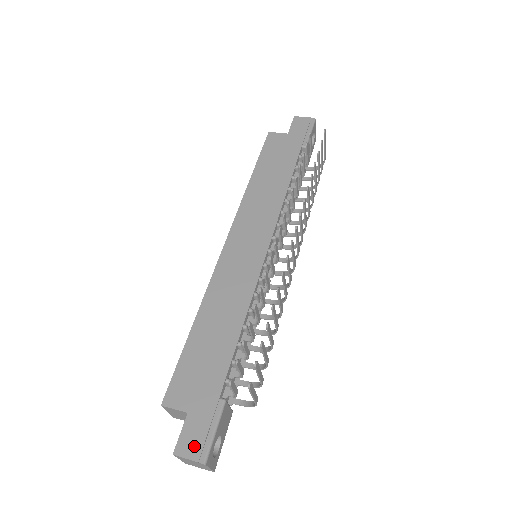
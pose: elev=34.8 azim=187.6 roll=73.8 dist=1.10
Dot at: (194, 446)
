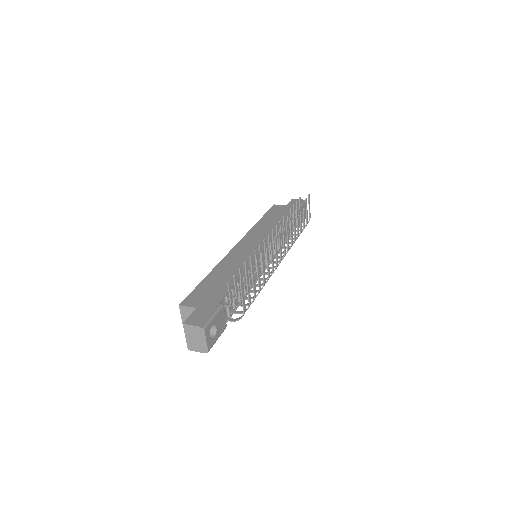
Dot at: (198, 320)
